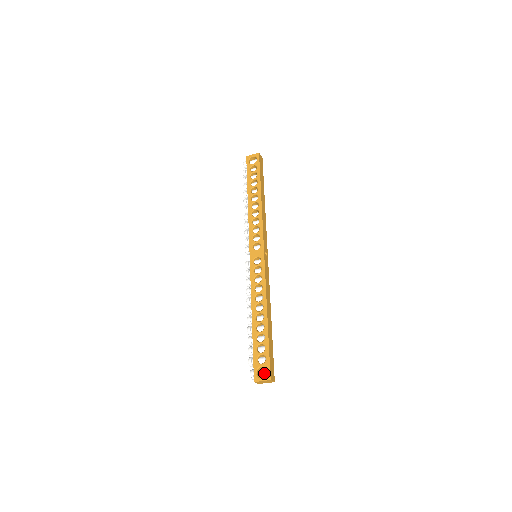
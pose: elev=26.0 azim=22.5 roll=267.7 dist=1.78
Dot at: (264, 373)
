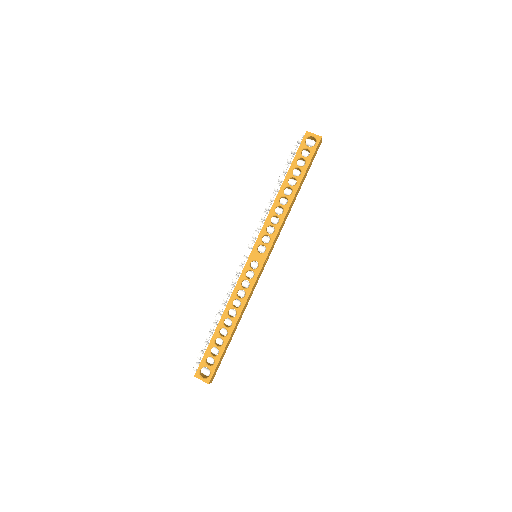
Dot at: (206, 374)
